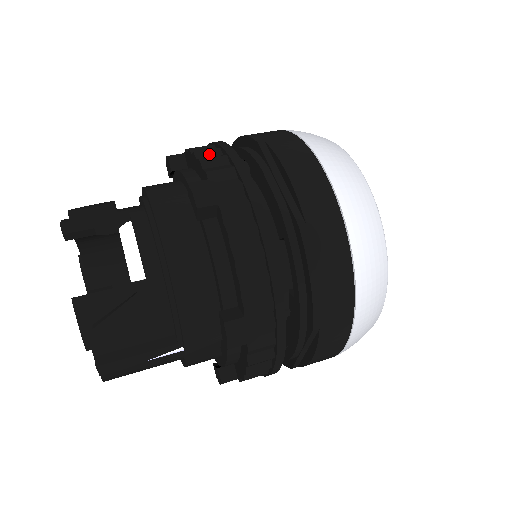
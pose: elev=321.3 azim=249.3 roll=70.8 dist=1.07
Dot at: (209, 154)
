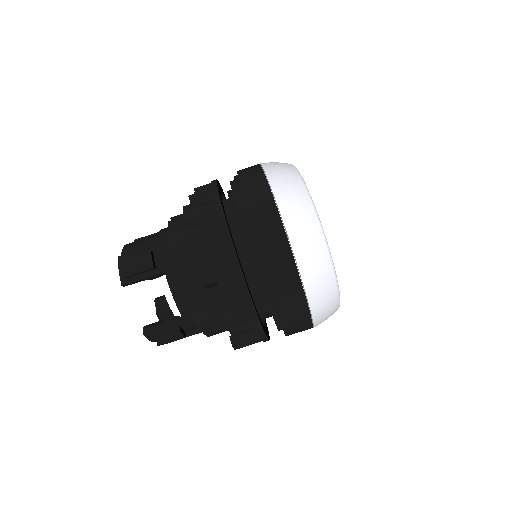
Dot at: (217, 250)
